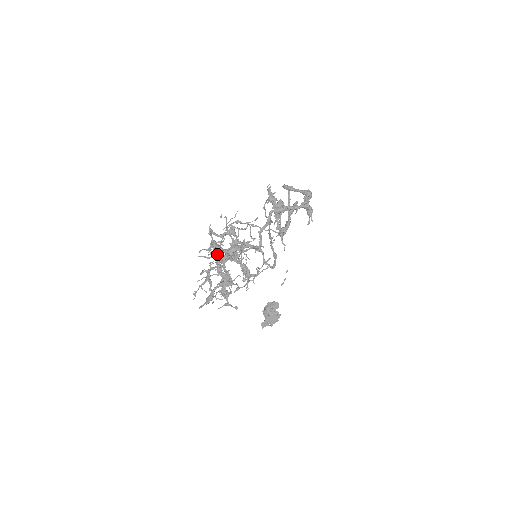
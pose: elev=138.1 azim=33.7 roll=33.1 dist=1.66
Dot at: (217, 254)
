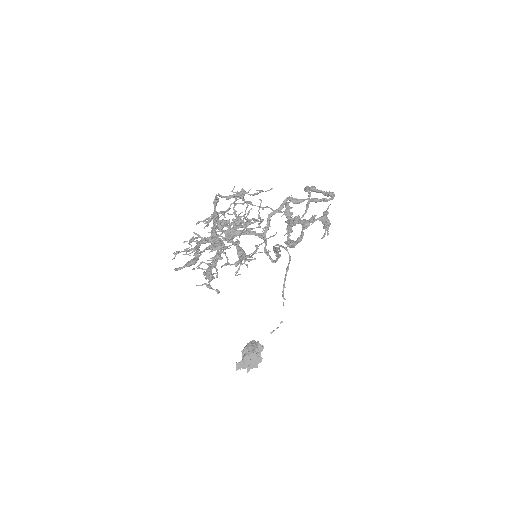
Dot at: occluded
